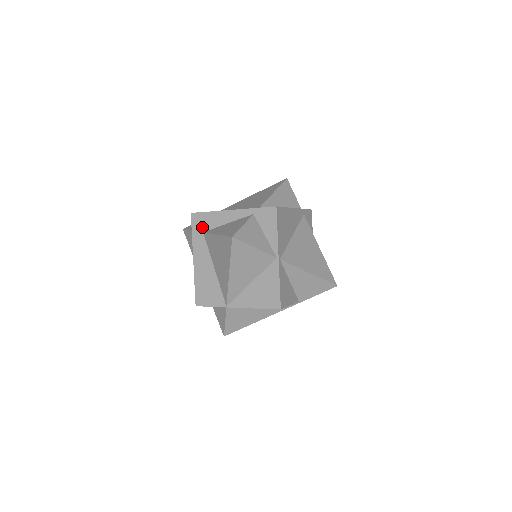
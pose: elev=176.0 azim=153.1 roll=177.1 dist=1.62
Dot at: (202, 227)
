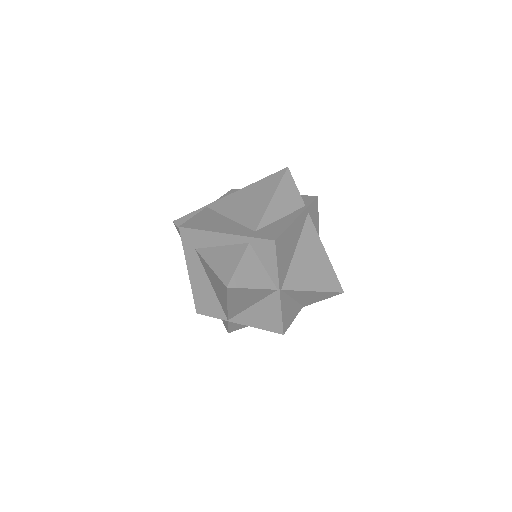
Dot at: (193, 243)
